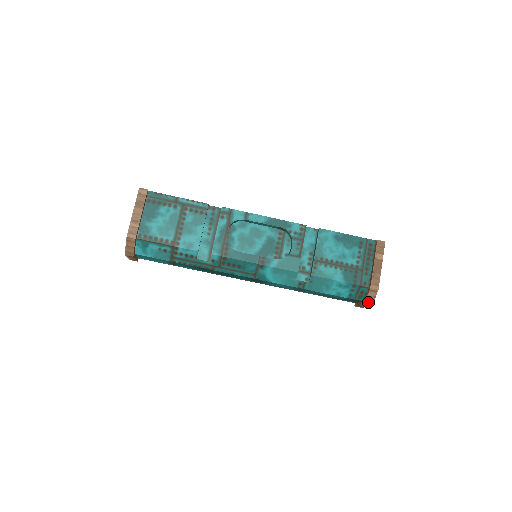
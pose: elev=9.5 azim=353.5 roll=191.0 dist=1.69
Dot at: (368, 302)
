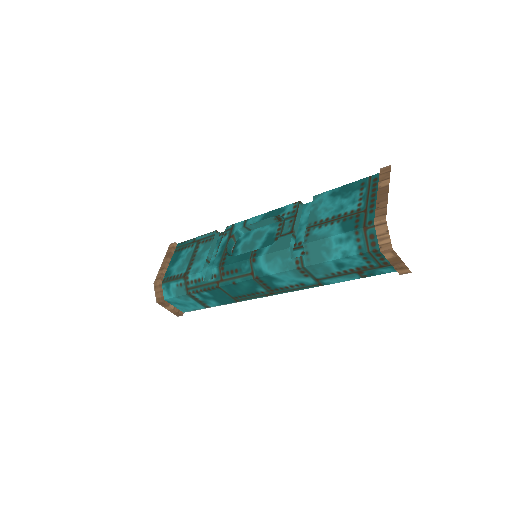
Dot at: (384, 245)
